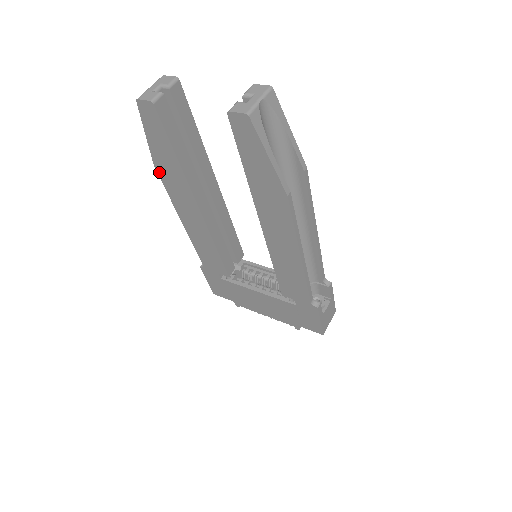
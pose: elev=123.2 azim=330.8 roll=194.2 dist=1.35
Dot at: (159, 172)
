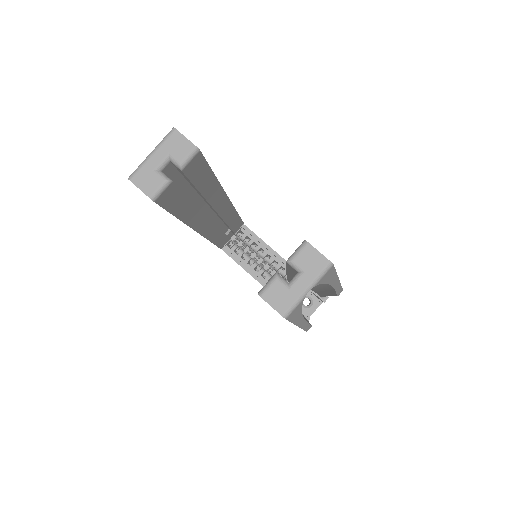
Dot at: occluded
